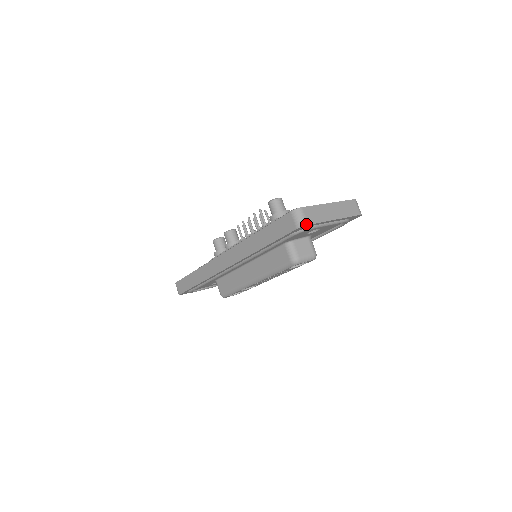
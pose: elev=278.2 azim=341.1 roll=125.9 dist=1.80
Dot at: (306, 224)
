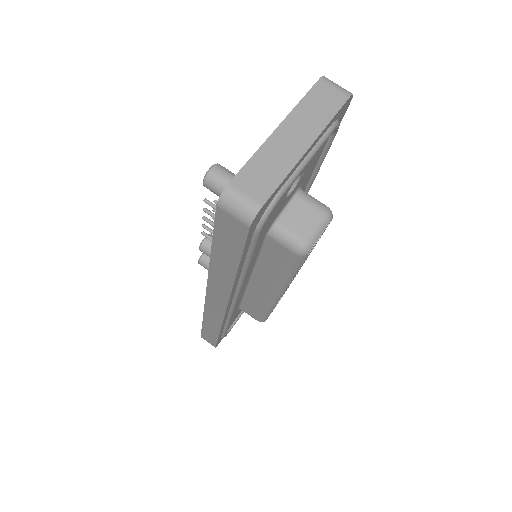
Dot at: (258, 208)
